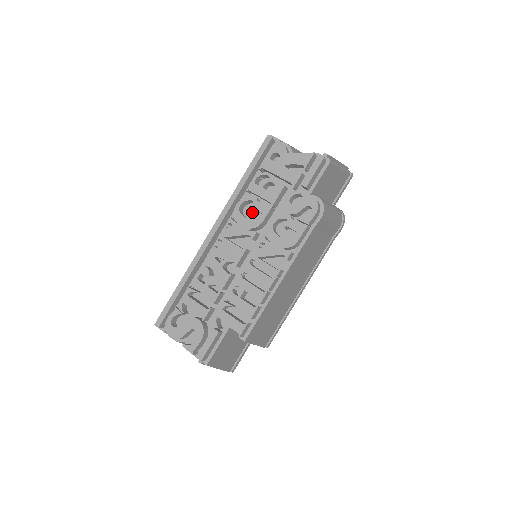
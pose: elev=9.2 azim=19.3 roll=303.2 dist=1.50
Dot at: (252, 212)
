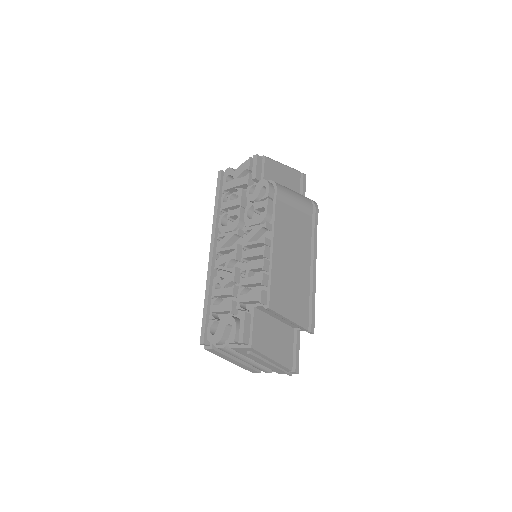
Dot at: occluded
